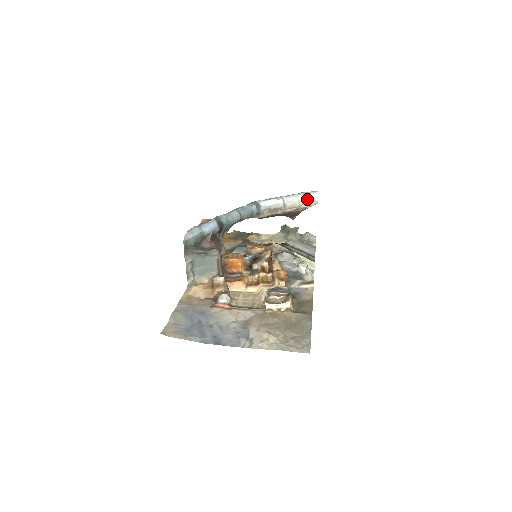
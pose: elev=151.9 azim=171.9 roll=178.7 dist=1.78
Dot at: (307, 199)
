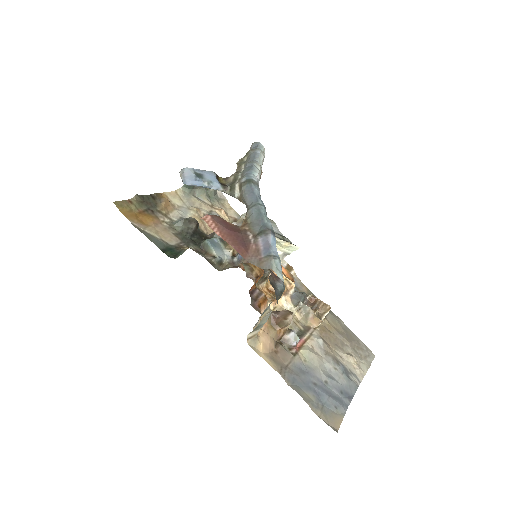
Dot at: occluded
